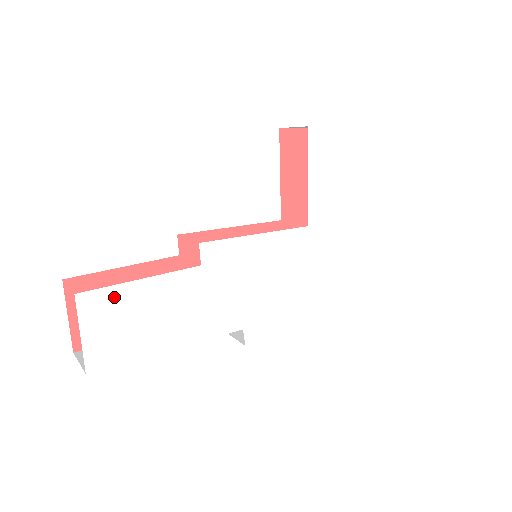
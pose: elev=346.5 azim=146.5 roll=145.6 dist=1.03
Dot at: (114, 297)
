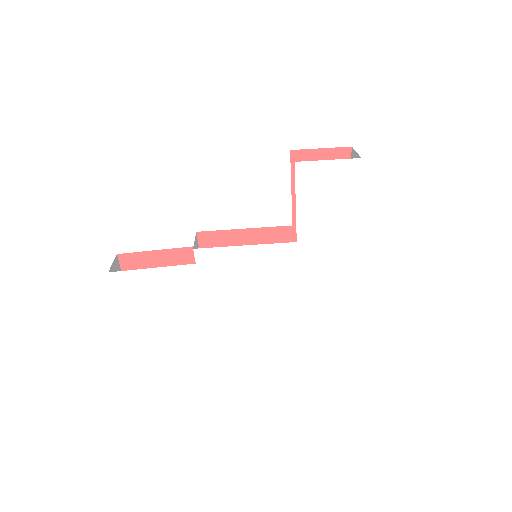
Dot at: (134, 277)
